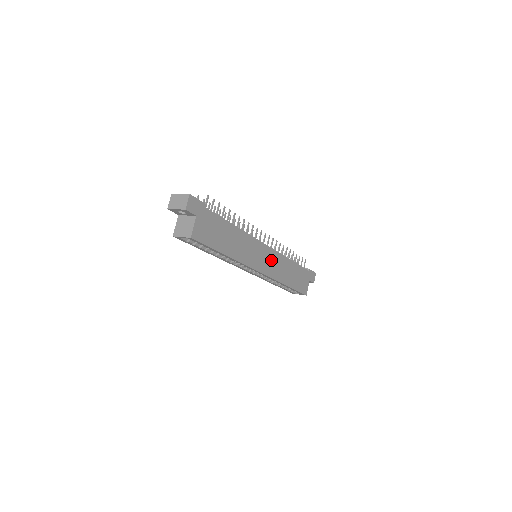
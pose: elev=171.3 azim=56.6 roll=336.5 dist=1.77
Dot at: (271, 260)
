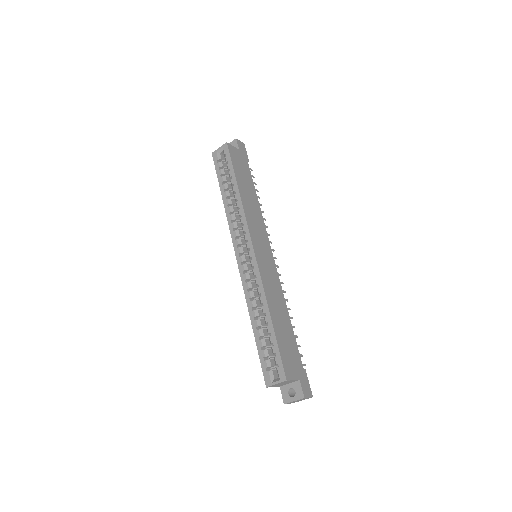
Dot at: (269, 267)
